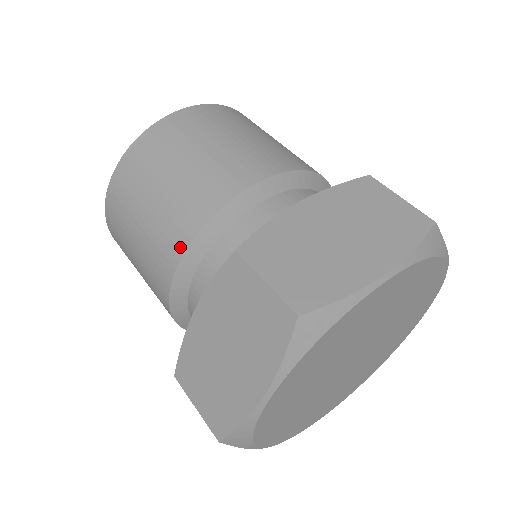
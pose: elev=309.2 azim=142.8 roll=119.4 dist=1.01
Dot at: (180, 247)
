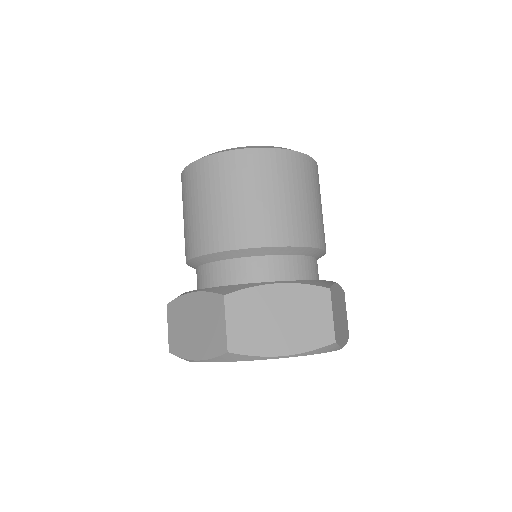
Dot at: (207, 249)
